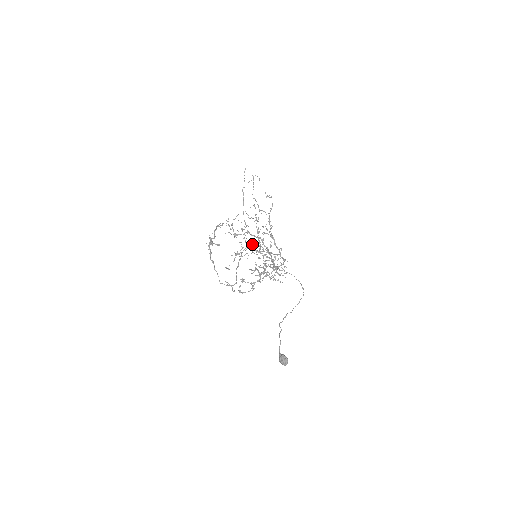
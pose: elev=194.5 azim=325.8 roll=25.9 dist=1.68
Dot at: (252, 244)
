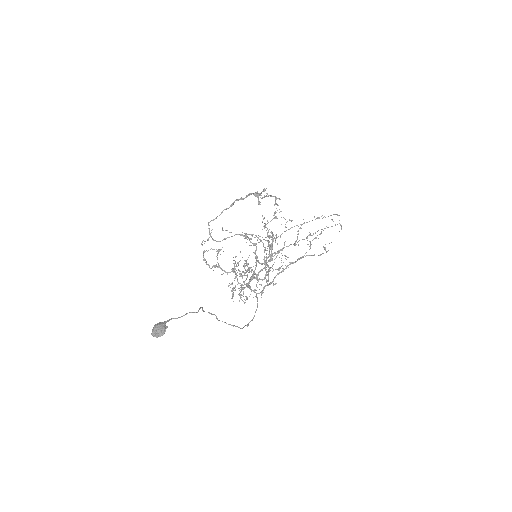
Dot at: occluded
